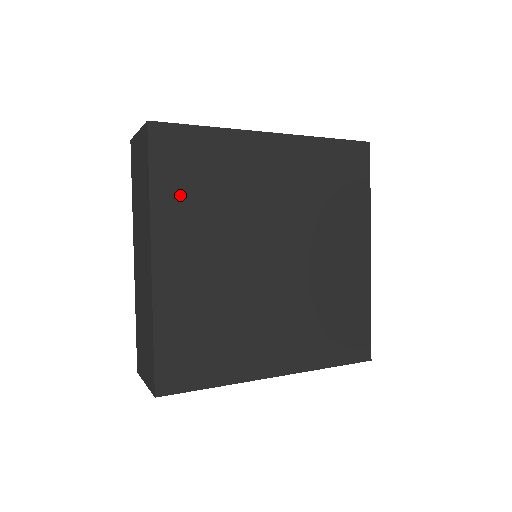
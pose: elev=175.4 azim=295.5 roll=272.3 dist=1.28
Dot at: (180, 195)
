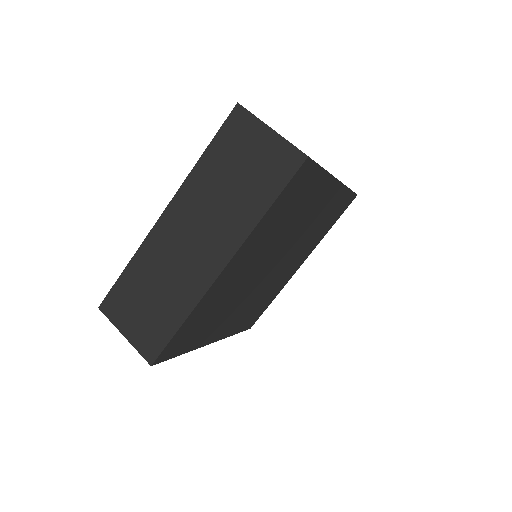
Dot at: (274, 220)
